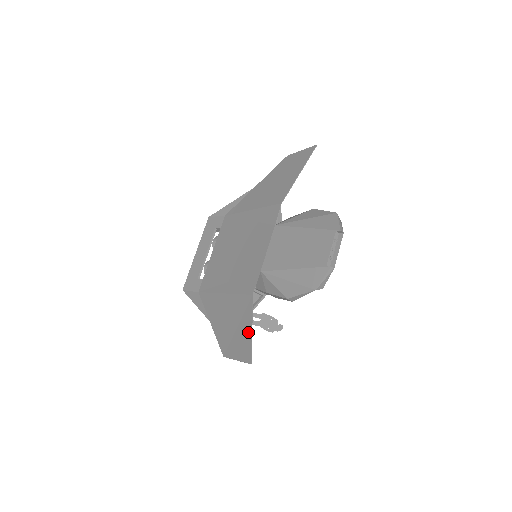
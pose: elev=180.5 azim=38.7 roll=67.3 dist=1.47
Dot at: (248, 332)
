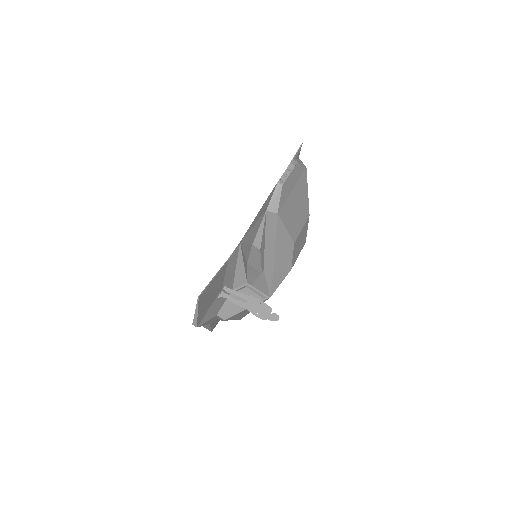
Dot at: (211, 282)
